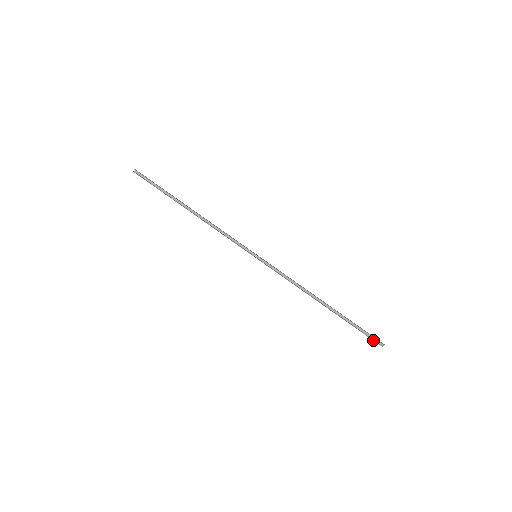
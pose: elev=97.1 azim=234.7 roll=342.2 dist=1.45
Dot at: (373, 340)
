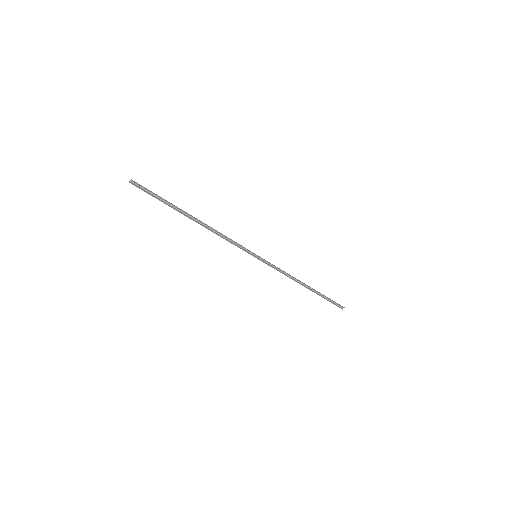
Dot at: occluded
